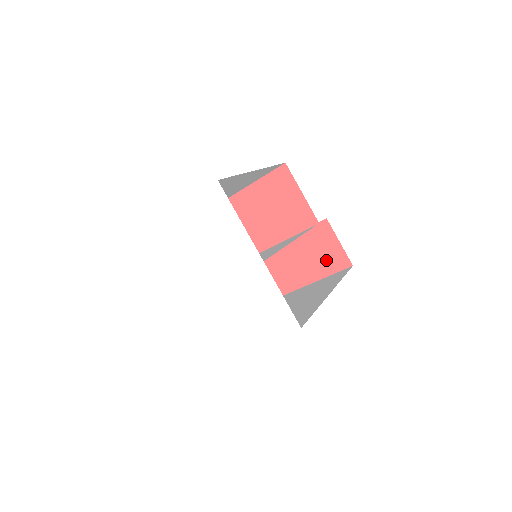
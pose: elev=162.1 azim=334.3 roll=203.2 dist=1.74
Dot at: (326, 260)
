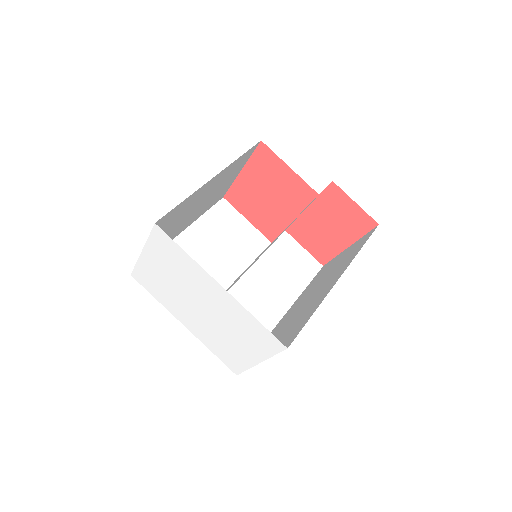
Dot at: (350, 224)
